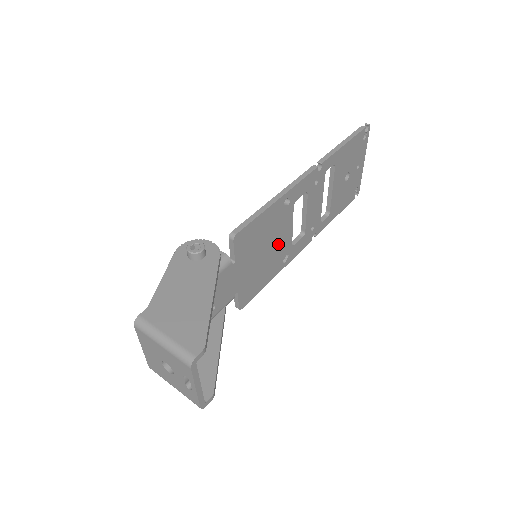
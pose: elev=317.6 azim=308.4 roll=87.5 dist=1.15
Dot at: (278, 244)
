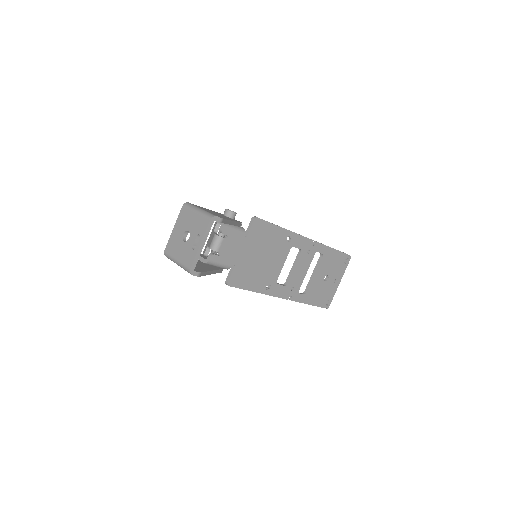
Dot at: (271, 266)
